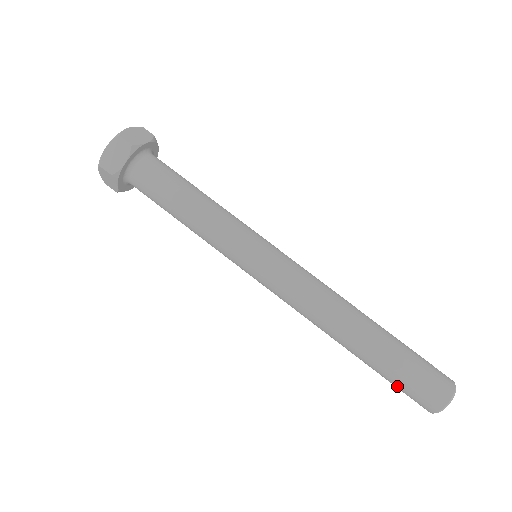
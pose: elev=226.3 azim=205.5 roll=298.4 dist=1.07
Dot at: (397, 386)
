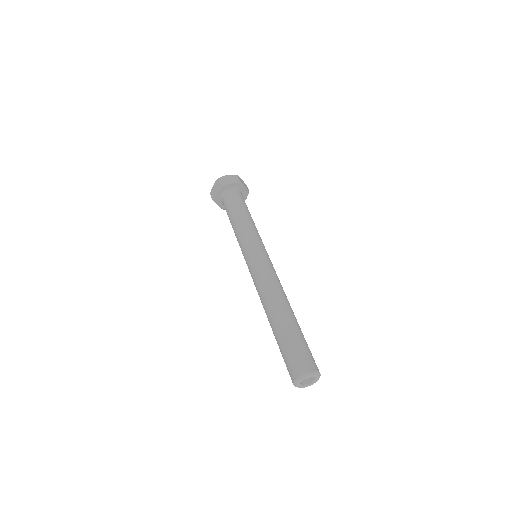
Dot at: occluded
